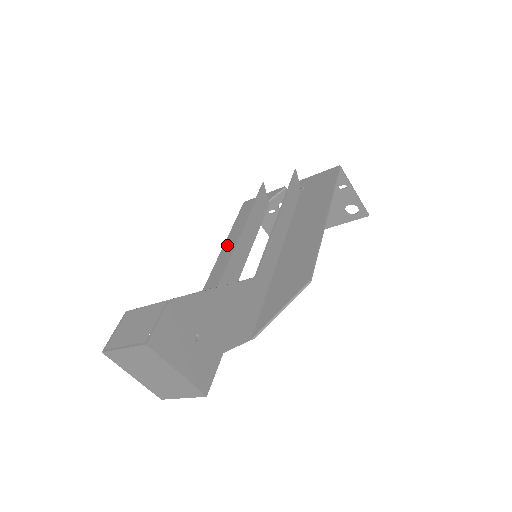
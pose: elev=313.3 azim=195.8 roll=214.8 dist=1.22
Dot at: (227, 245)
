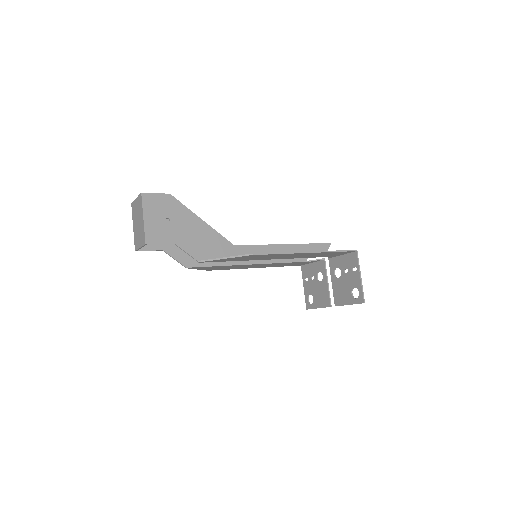
Dot at: occluded
